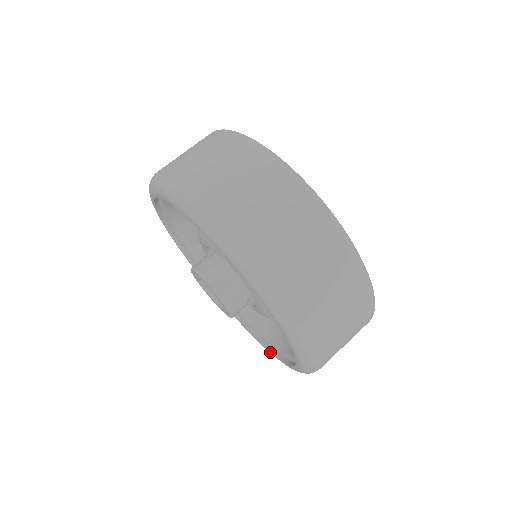
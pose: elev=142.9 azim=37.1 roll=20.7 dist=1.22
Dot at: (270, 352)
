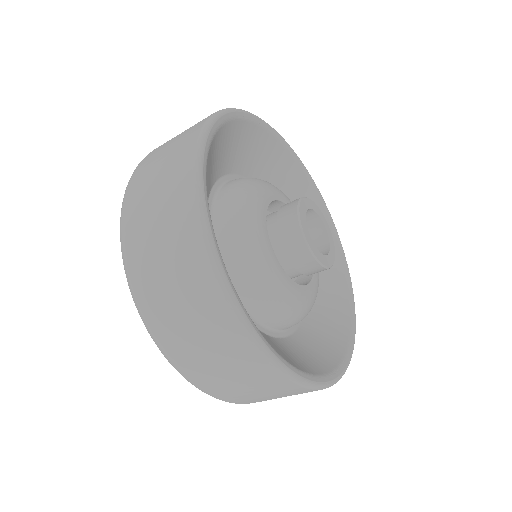
Dot at: occluded
